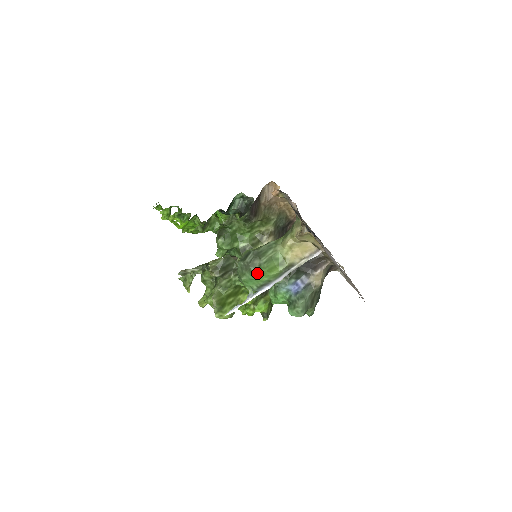
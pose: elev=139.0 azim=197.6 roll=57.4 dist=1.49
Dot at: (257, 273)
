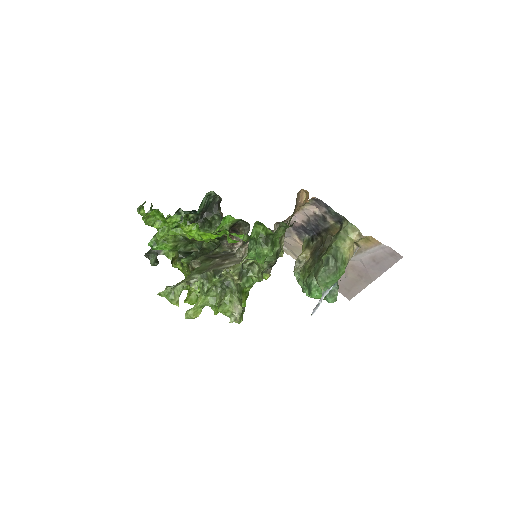
Dot at: (339, 274)
